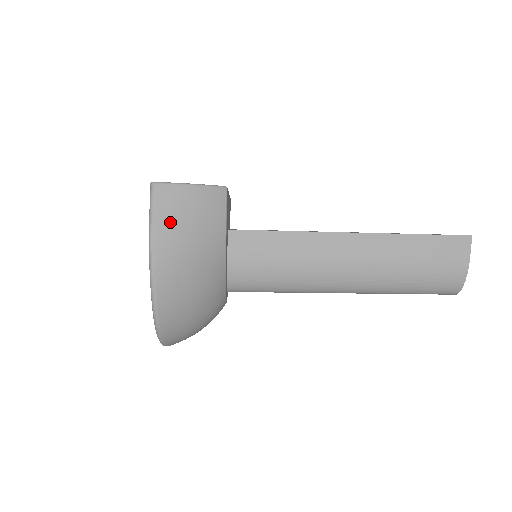
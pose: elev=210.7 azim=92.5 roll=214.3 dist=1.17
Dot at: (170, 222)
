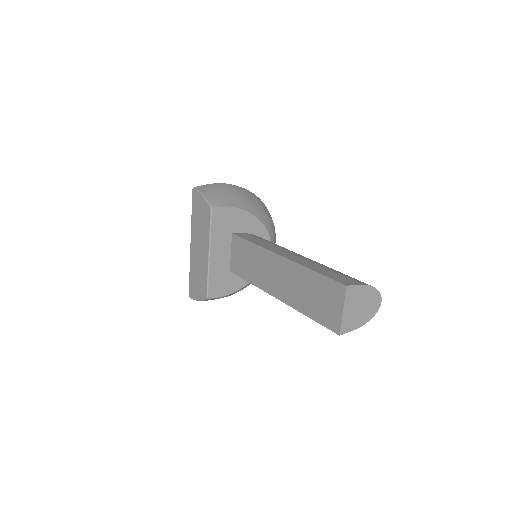
Dot at: occluded
